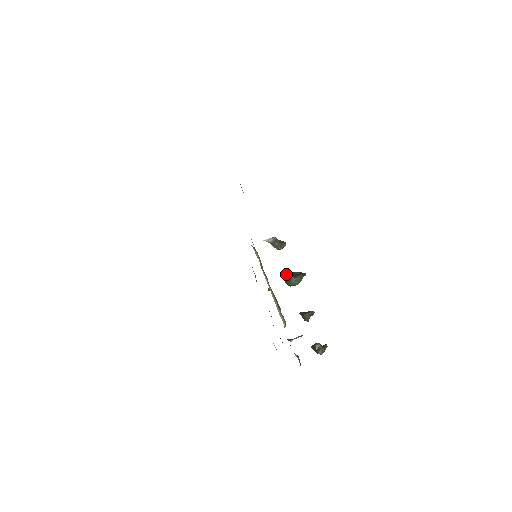
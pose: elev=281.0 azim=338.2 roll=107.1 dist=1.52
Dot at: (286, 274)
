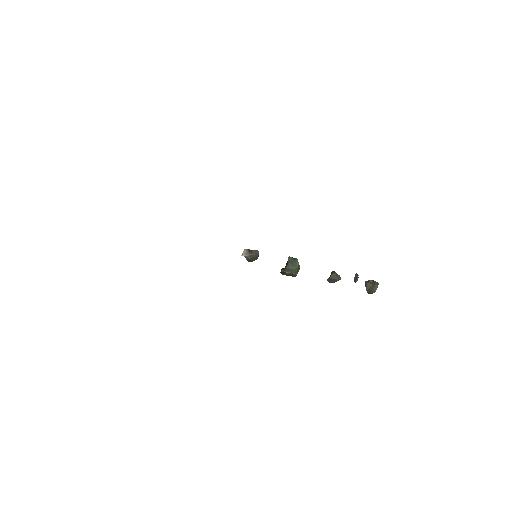
Dot at: occluded
